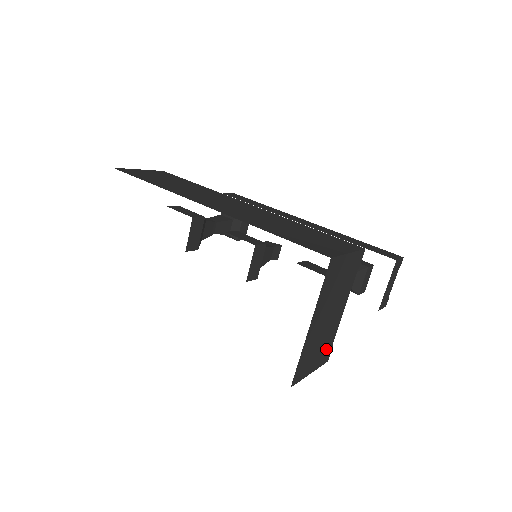
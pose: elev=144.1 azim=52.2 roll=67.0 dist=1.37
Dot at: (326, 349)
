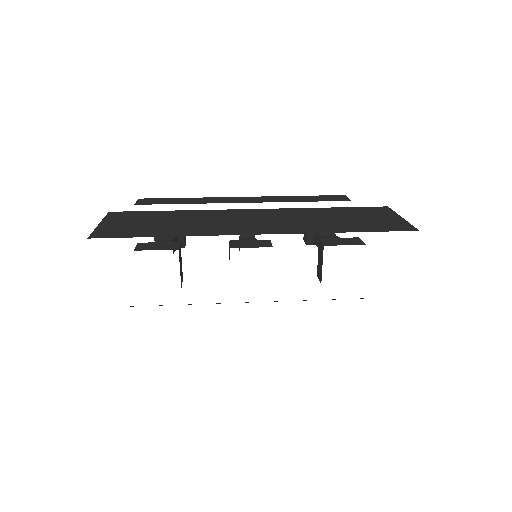
Dot at: occluded
